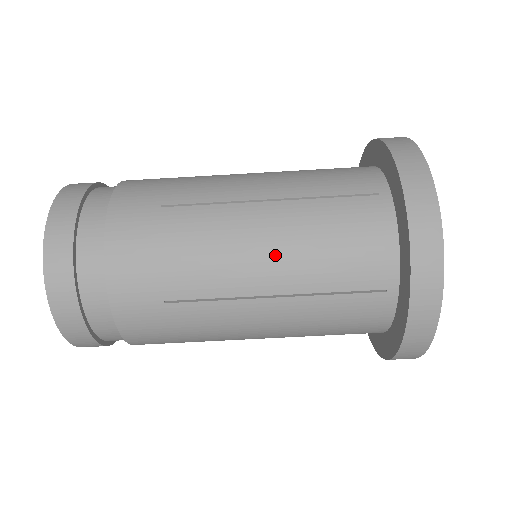
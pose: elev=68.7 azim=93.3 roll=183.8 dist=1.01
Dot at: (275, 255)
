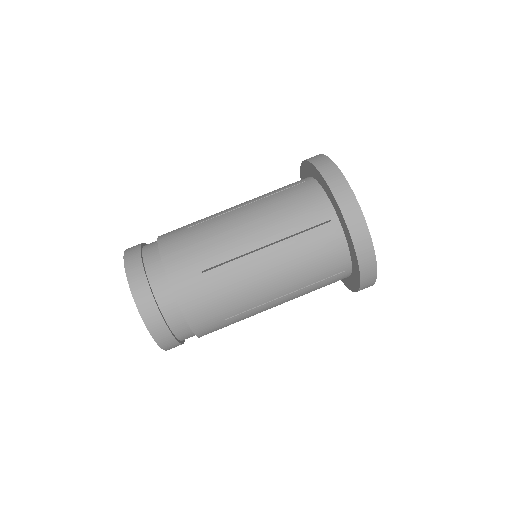
Dot at: (281, 278)
